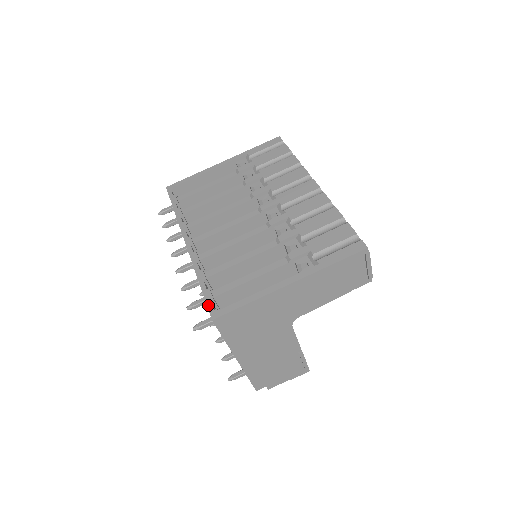
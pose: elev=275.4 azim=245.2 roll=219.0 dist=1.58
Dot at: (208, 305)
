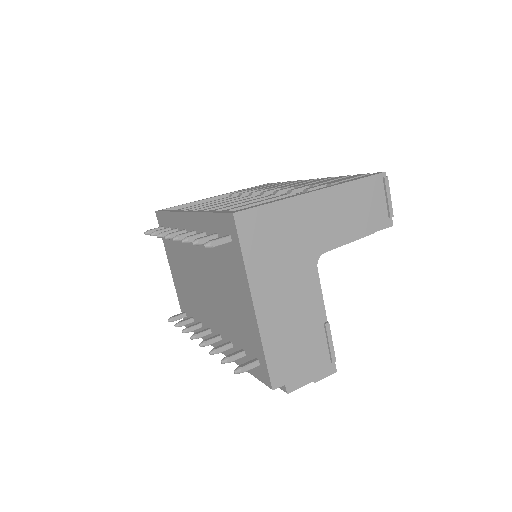
Dot at: (225, 212)
